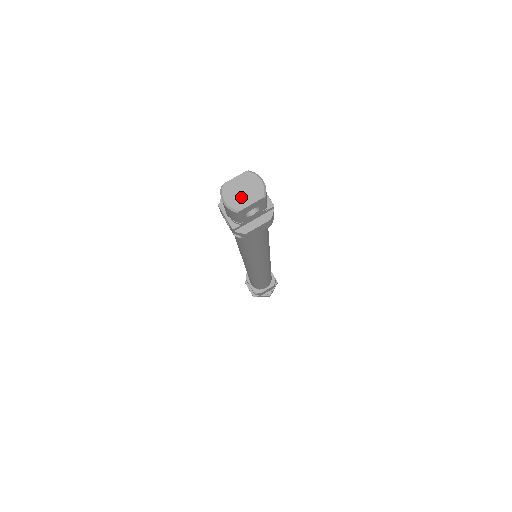
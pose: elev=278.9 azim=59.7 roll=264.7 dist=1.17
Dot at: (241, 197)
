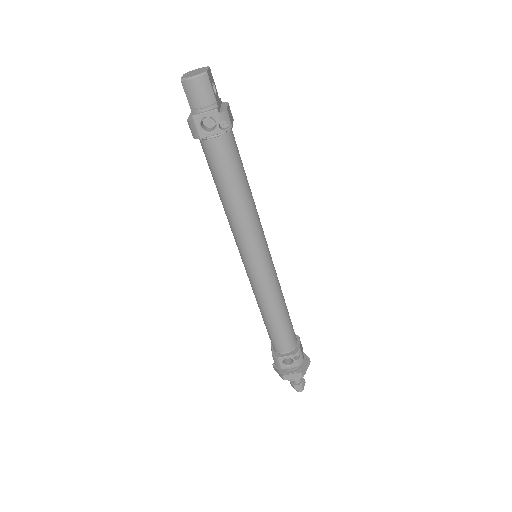
Dot at: (198, 72)
